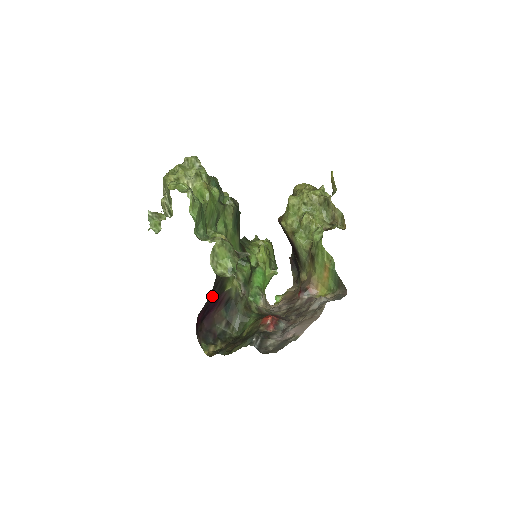
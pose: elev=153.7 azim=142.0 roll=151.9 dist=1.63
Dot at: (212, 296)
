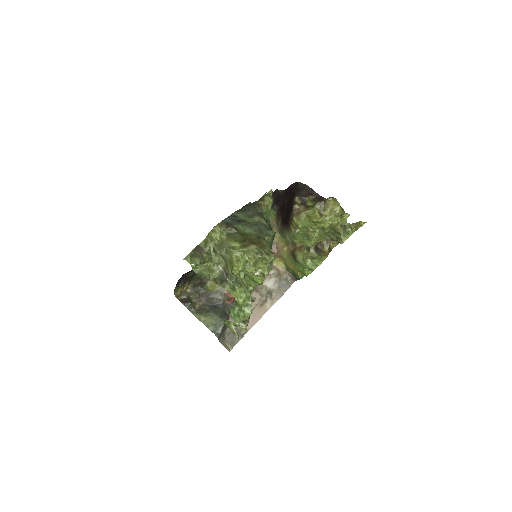
Dot at: occluded
